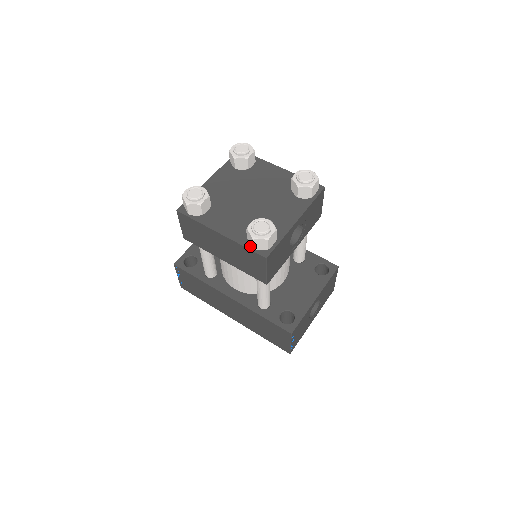
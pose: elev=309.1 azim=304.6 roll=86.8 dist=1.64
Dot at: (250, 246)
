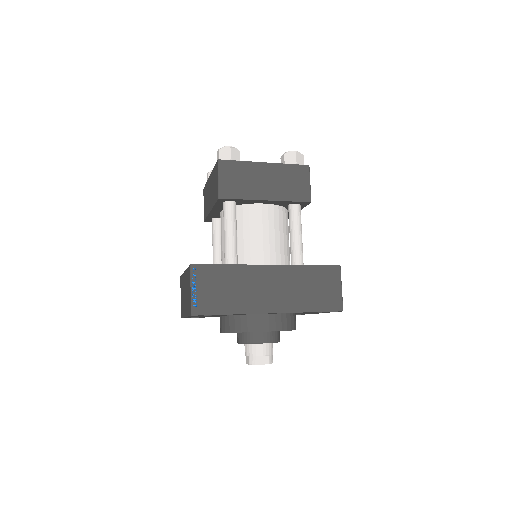
Dot at: (292, 165)
